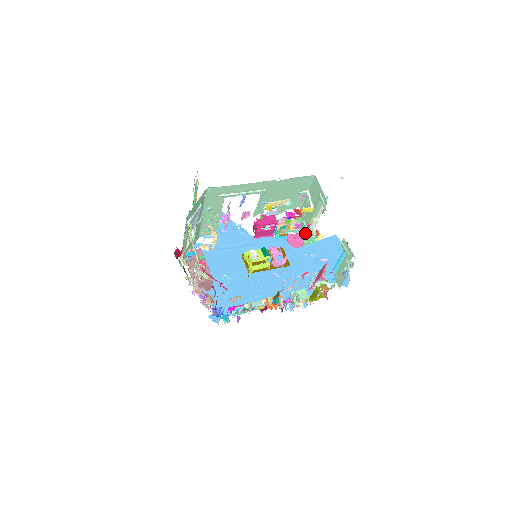
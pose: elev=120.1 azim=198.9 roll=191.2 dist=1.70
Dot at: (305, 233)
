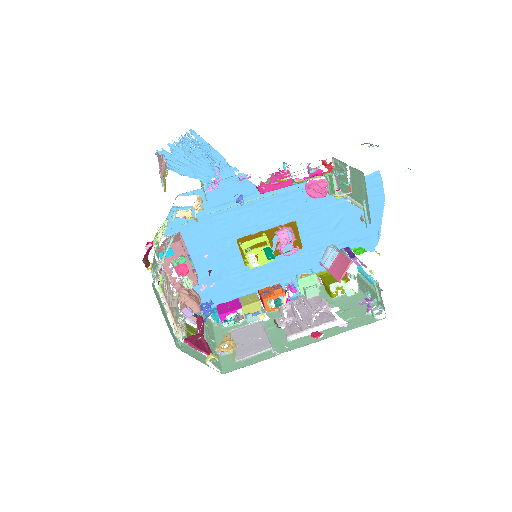
Dot at: (332, 189)
